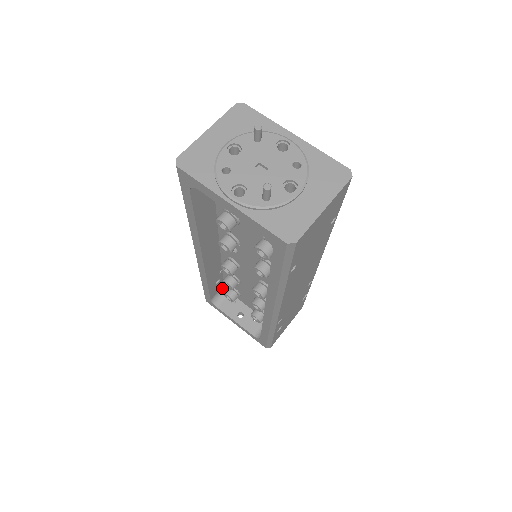
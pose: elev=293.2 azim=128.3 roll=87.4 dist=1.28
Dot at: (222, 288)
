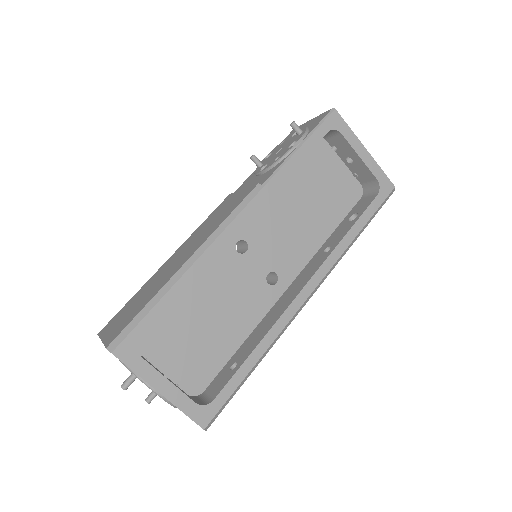
Dot at: occluded
